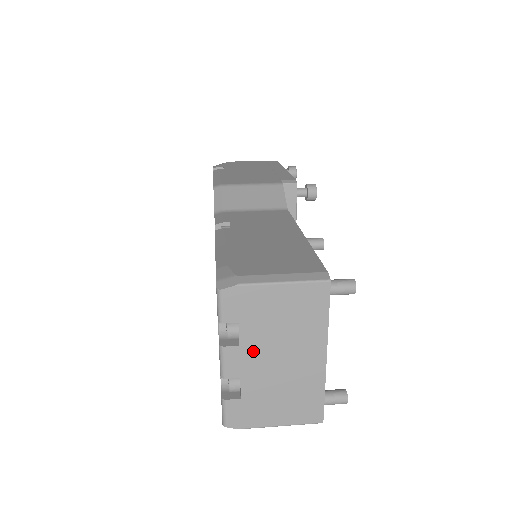
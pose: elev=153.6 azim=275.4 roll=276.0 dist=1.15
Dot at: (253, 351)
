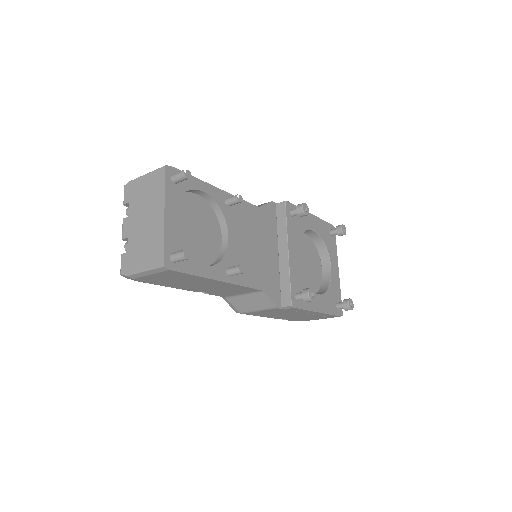
Dot at: (134, 218)
